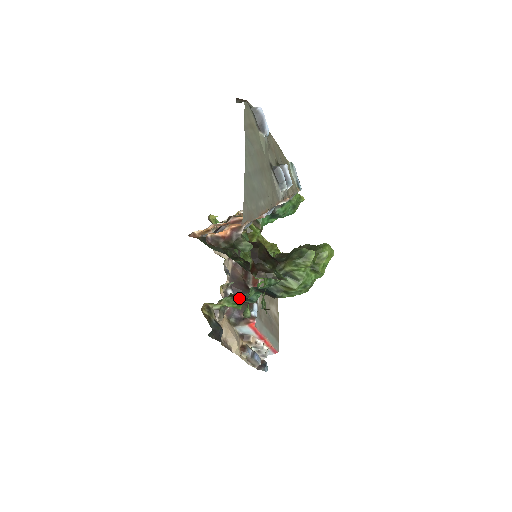
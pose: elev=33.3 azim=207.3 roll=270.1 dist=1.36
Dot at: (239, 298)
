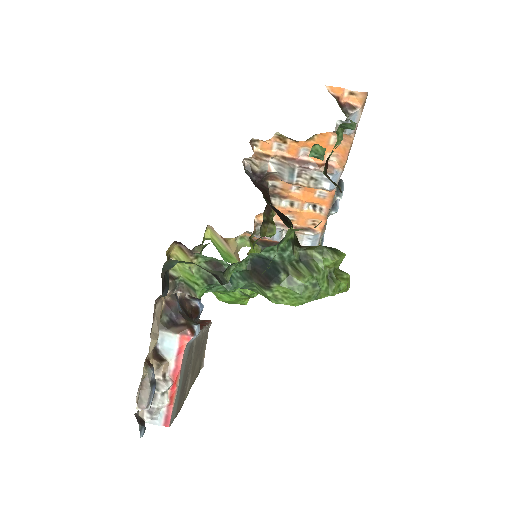
Dot at: occluded
